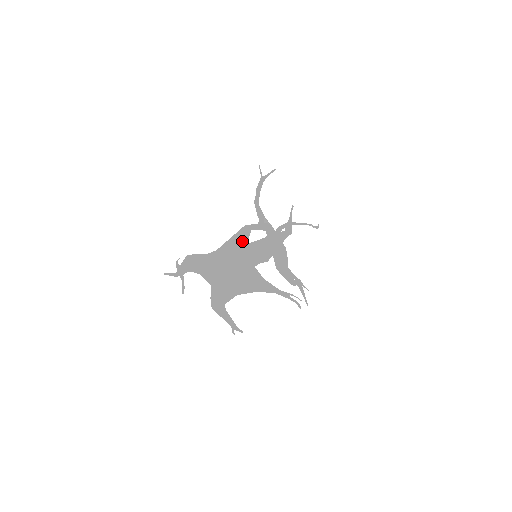
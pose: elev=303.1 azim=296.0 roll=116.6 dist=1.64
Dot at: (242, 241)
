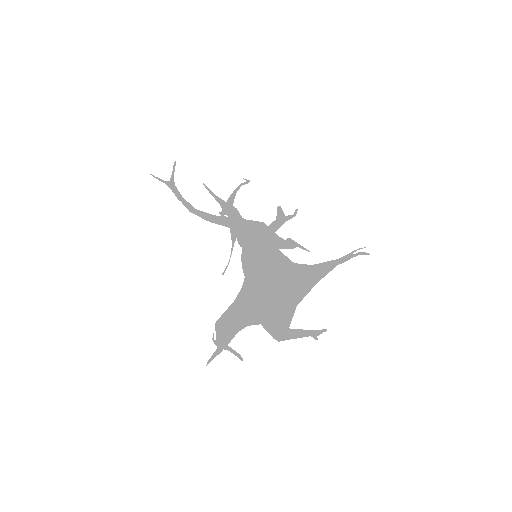
Dot at: (271, 252)
